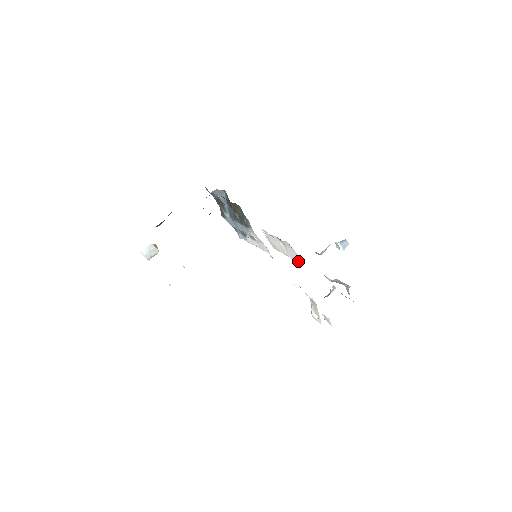
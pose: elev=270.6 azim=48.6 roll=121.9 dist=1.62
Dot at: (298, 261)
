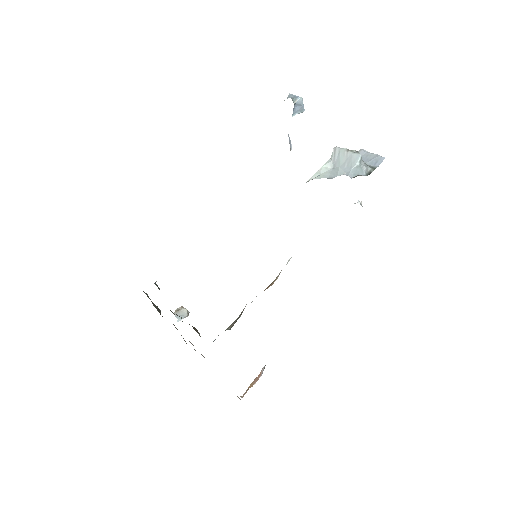
Dot at: occluded
